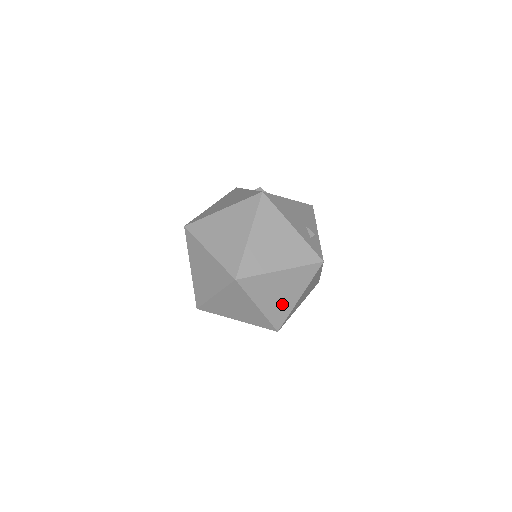
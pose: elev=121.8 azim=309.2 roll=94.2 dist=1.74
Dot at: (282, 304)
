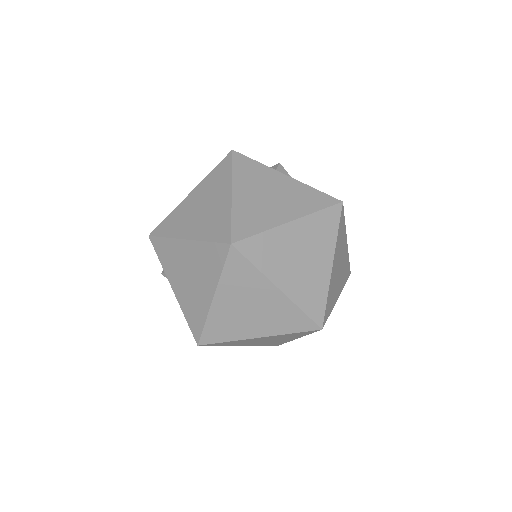
Dot at: occluded
